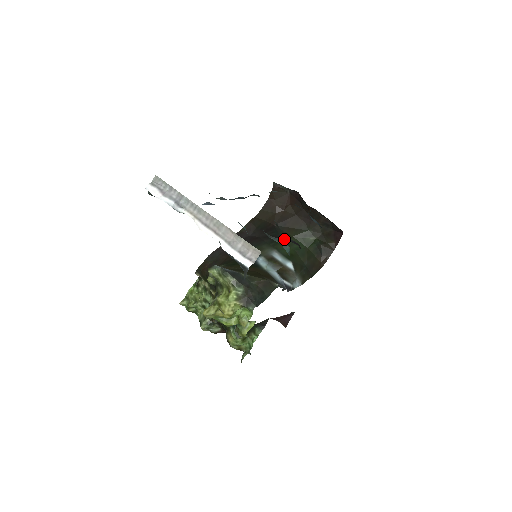
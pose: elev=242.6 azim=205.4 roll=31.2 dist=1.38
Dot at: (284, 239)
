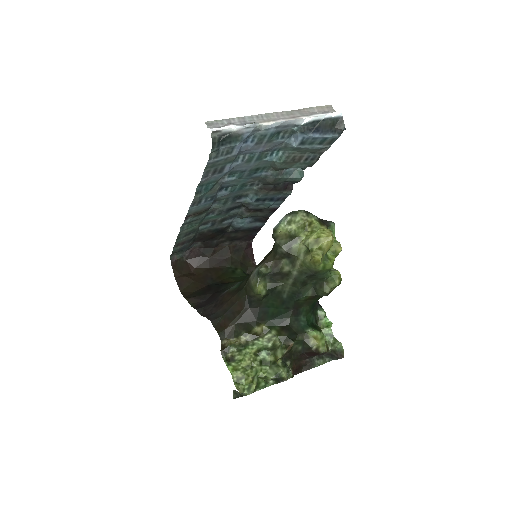
Dot at: (228, 281)
